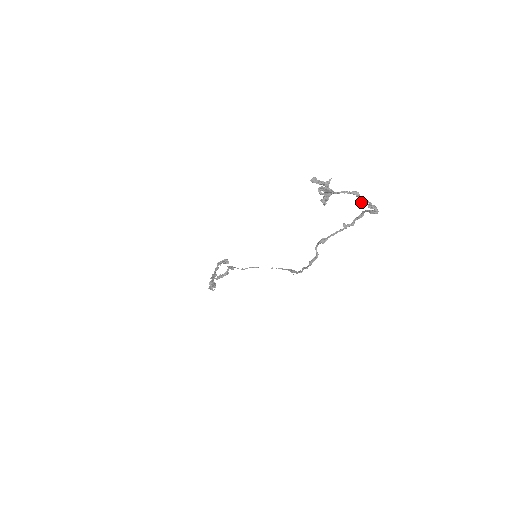
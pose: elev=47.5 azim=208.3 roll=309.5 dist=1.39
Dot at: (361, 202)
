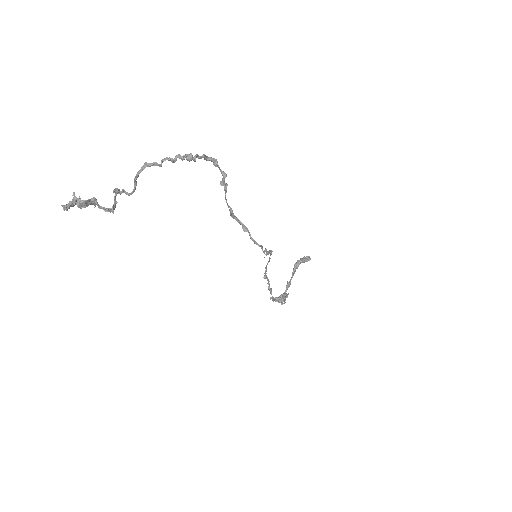
Dot at: occluded
